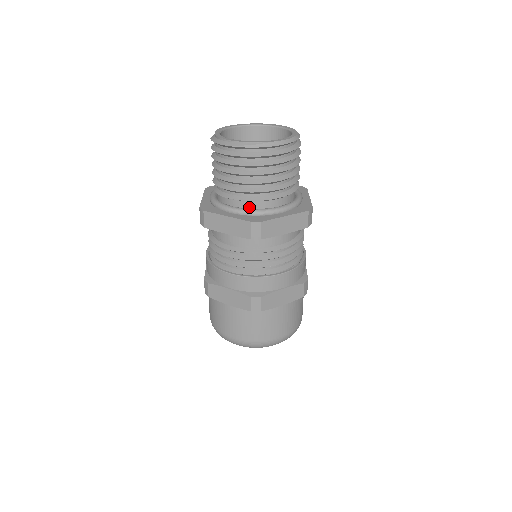
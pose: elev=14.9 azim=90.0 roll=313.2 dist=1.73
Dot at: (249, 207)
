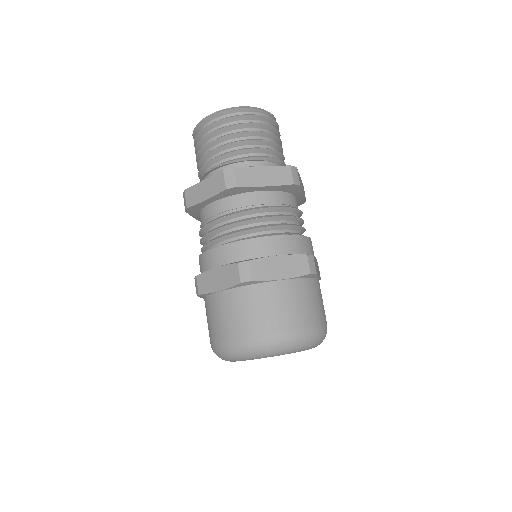
Dot at: occluded
